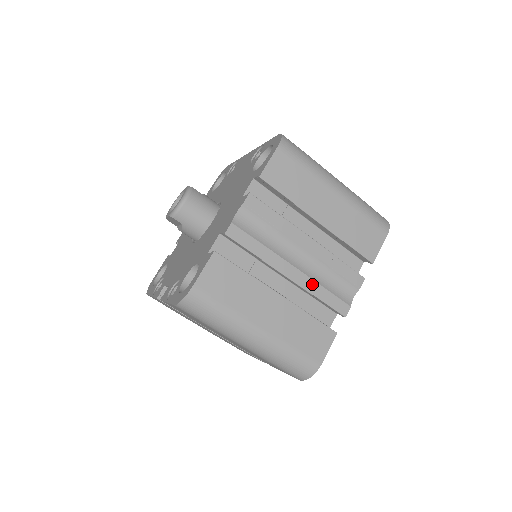
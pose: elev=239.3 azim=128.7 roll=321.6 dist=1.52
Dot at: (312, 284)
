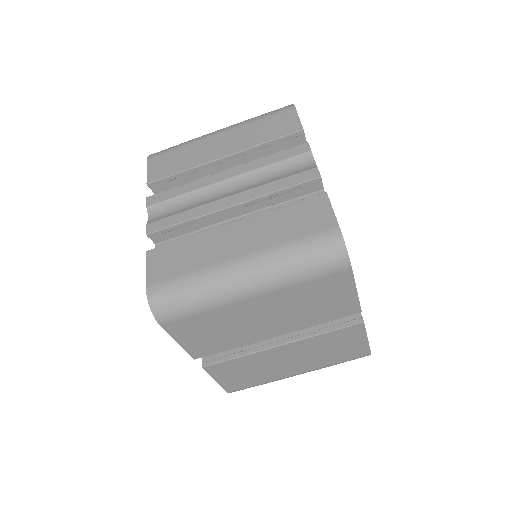
Dot at: (258, 190)
